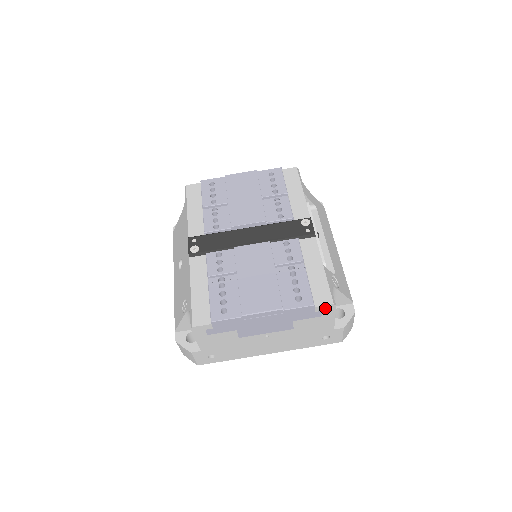
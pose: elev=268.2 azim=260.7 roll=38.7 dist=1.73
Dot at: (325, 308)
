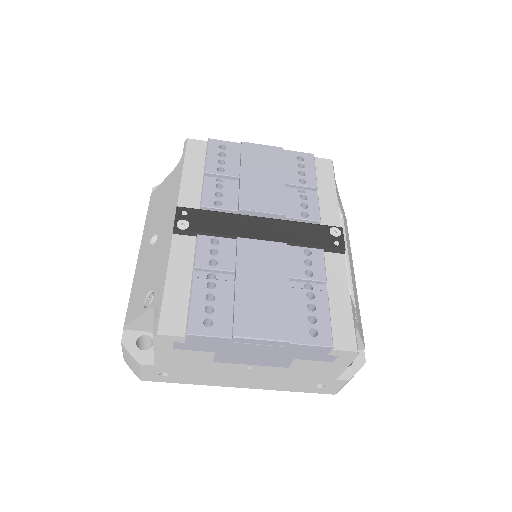
Dot at: (343, 354)
